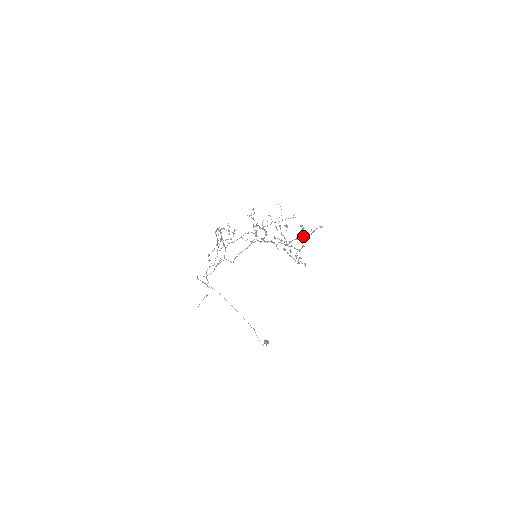
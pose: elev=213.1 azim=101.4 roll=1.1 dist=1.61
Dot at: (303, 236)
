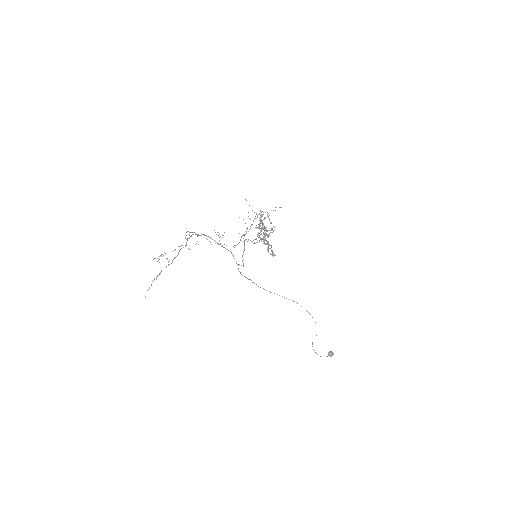
Dot at: occluded
